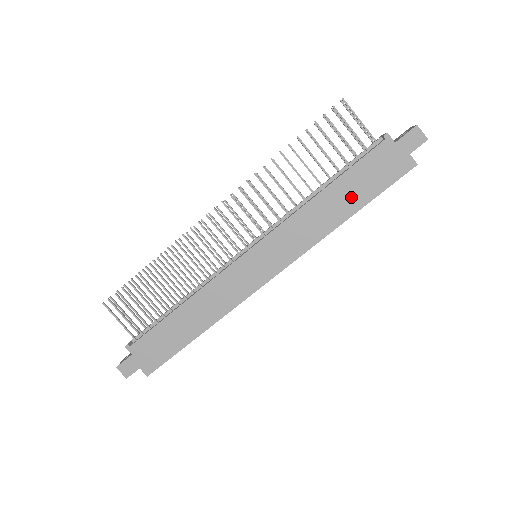
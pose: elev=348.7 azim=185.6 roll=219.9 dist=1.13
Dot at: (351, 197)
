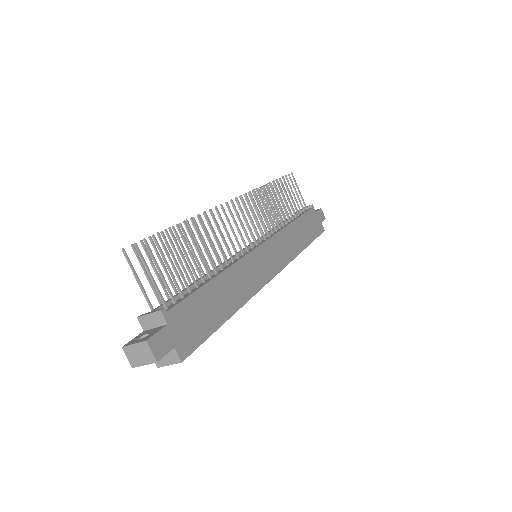
Dot at: (305, 234)
